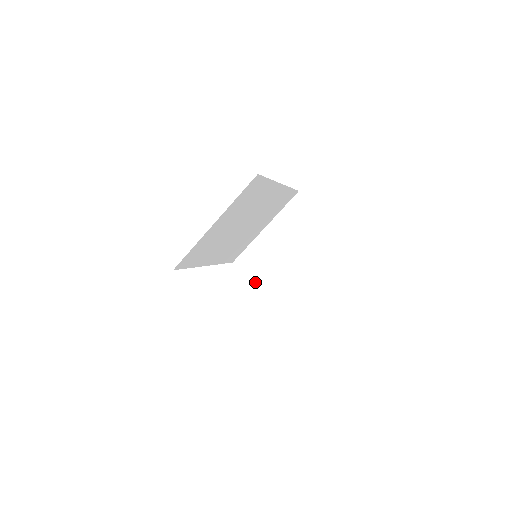
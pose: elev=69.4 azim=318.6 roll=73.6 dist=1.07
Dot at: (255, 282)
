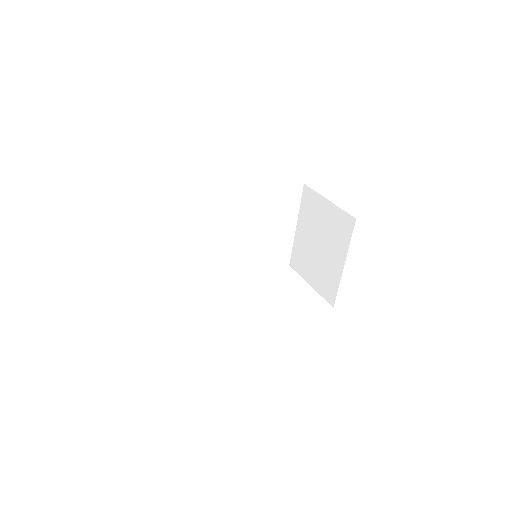
Dot at: (305, 277)
